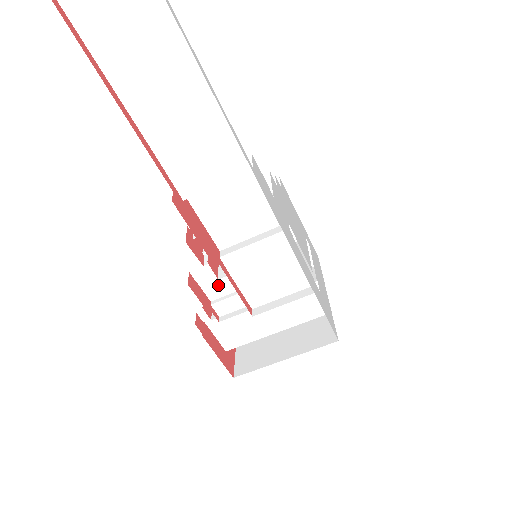
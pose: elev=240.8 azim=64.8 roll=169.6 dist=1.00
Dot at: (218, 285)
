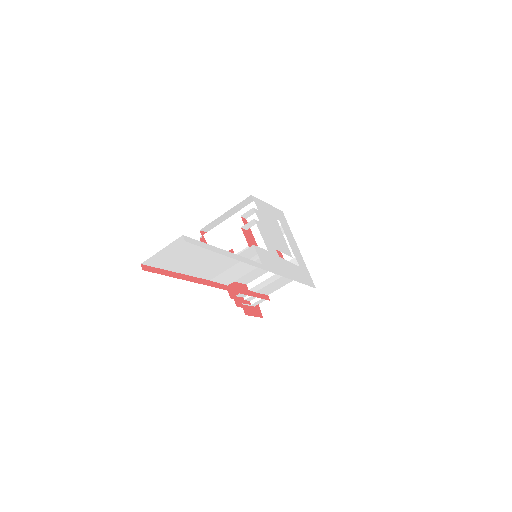
Dot at: occluded
